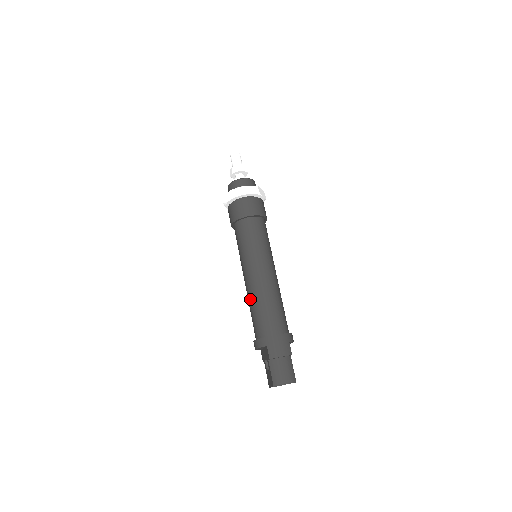
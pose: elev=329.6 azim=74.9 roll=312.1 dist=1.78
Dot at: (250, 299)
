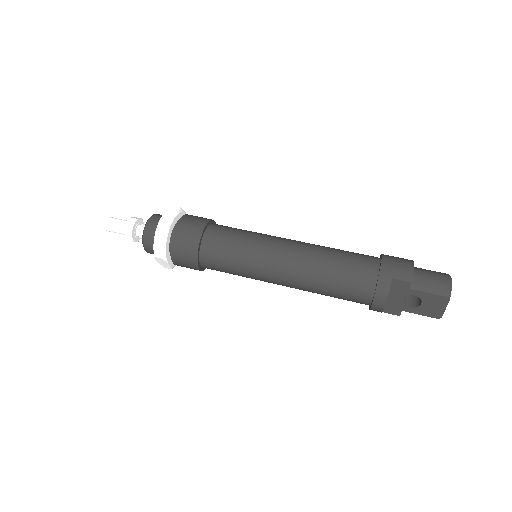
Dot at: (314, 279)
